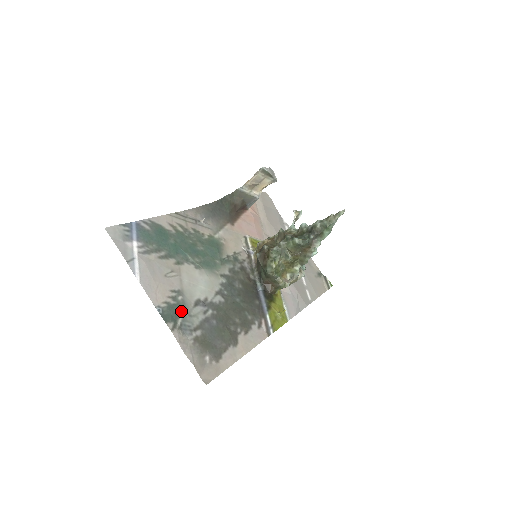
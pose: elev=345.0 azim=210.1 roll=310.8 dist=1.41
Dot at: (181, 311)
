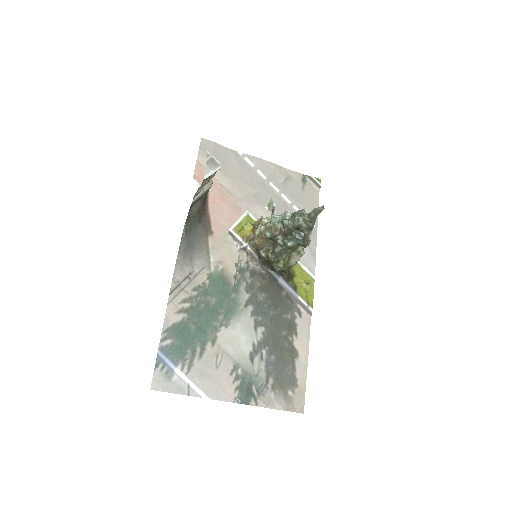
Dot at: (249, 381)
